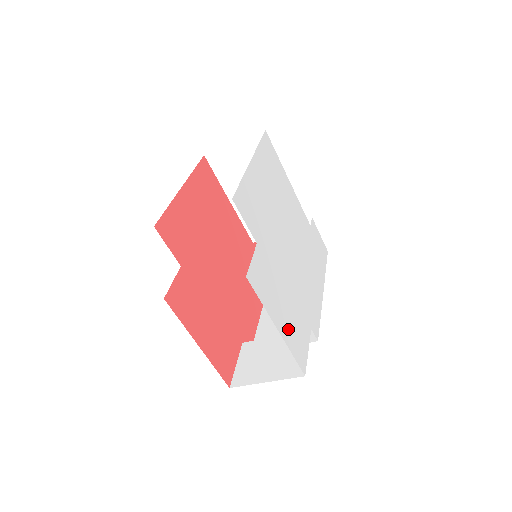
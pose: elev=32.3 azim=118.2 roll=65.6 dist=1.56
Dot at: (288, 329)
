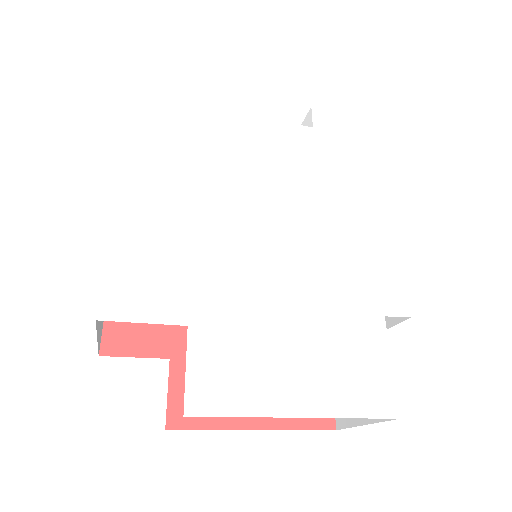
Dot at: (325, 385)
